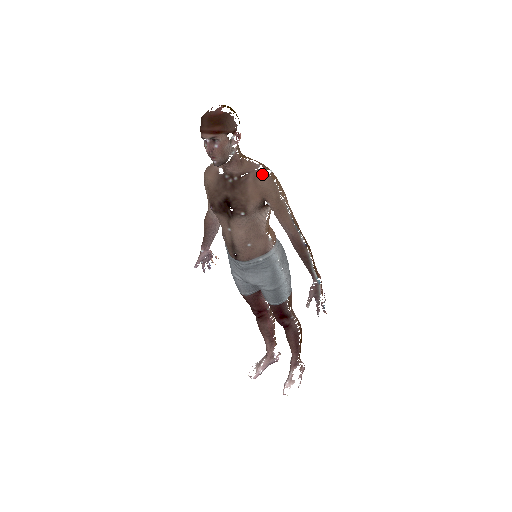
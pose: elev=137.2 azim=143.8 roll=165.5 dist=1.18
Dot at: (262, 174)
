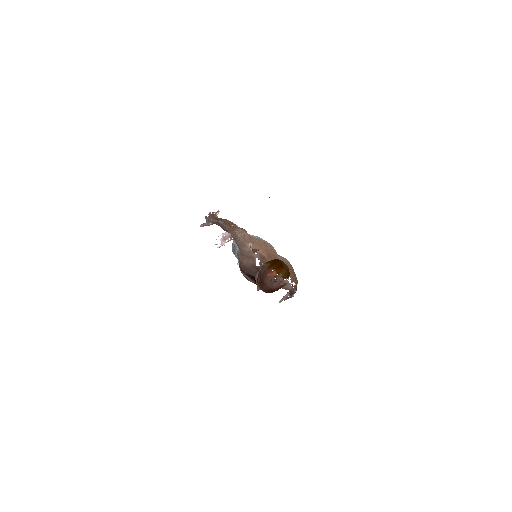
Dot at: (288, 286)
